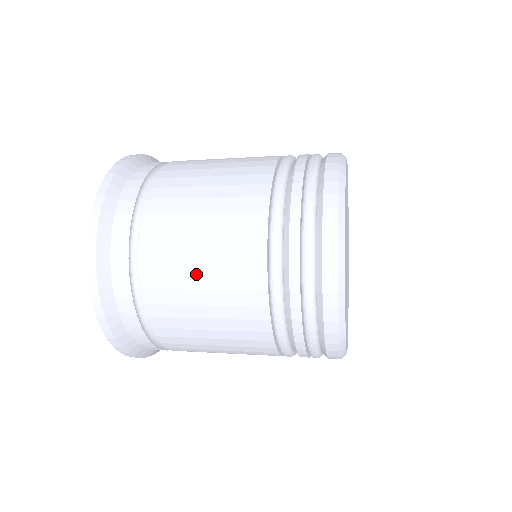
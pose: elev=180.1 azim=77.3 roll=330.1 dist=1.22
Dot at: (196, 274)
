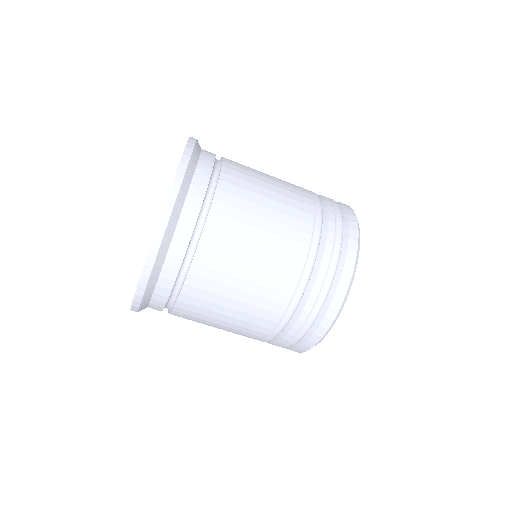
Dot at: occluded
